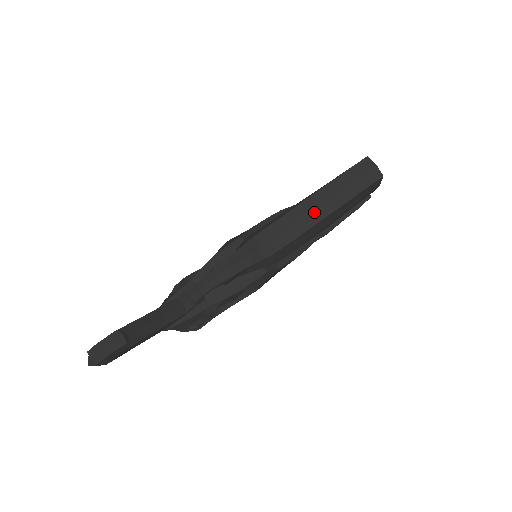
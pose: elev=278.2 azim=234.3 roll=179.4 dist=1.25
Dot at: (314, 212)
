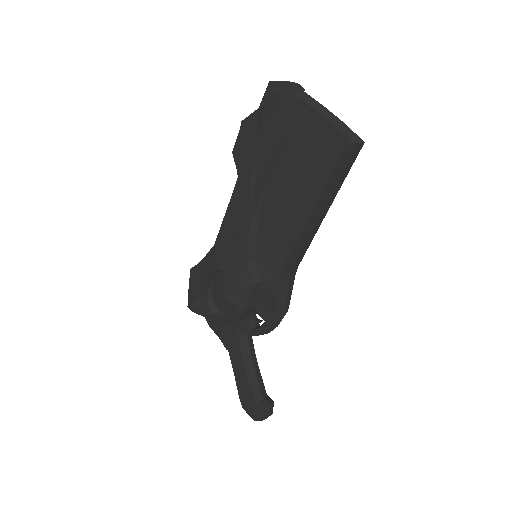
Dot at: (315, 228)
